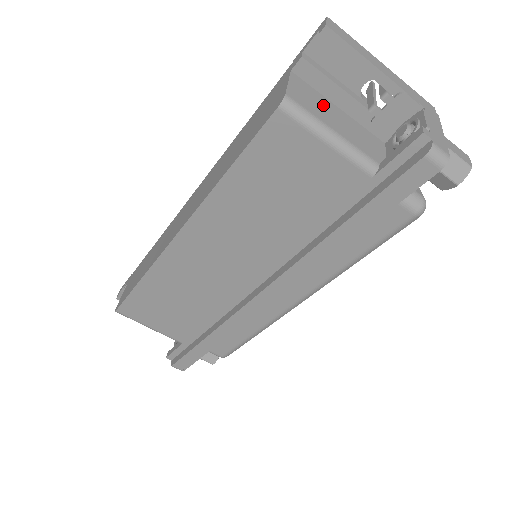
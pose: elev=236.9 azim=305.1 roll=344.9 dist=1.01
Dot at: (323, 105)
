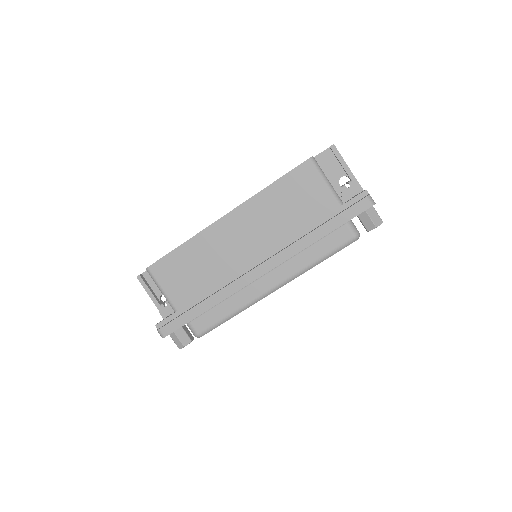
Dot at: occluded
